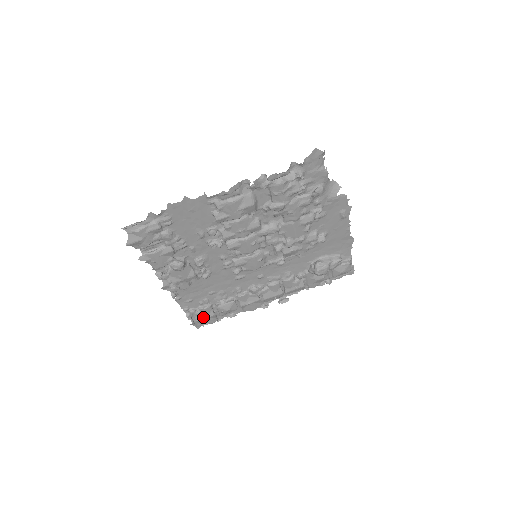
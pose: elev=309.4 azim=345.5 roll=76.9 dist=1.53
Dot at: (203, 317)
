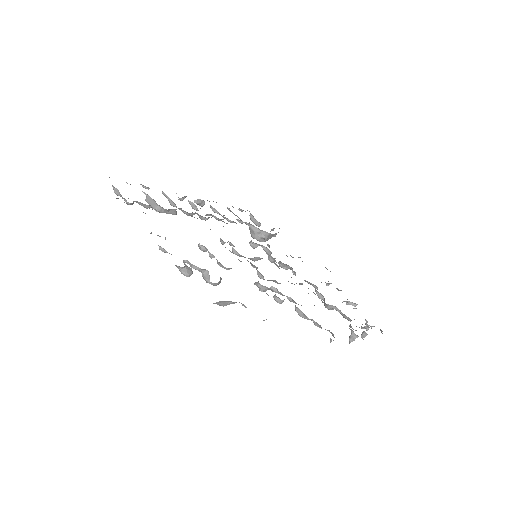
Dot at: (128, 198)
